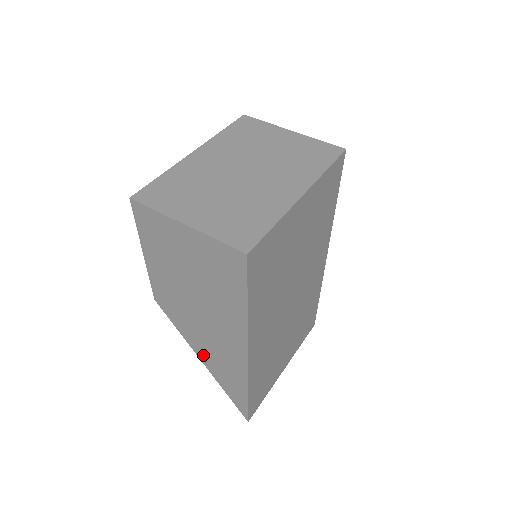
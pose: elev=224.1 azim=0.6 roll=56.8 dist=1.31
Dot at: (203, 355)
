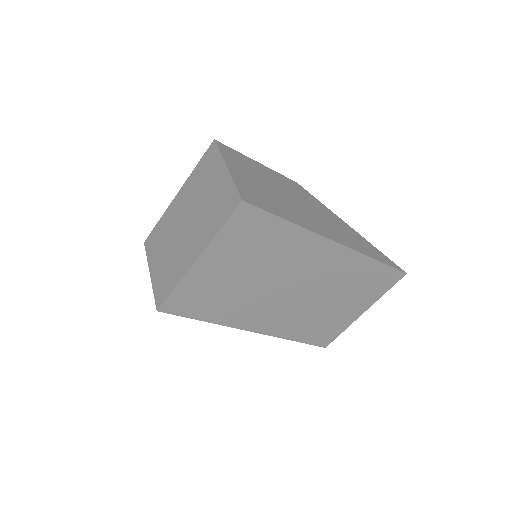
Dot at: occluded
